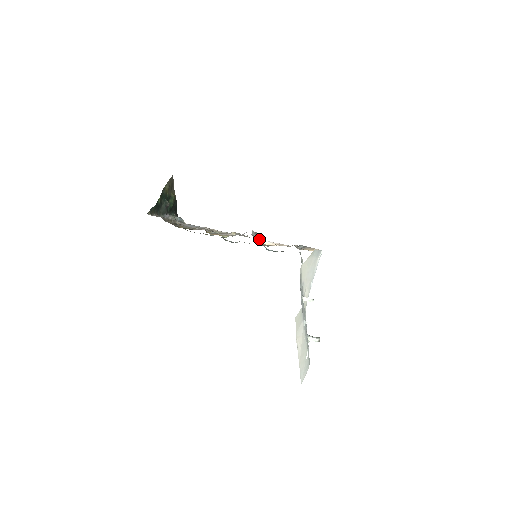
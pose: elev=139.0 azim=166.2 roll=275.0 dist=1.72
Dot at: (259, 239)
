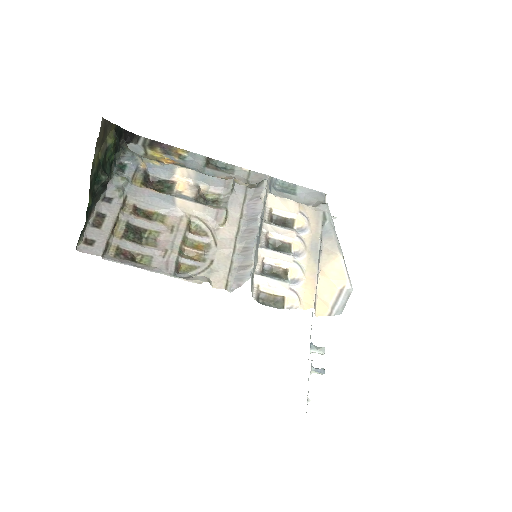
Dot at: (262, 229)
